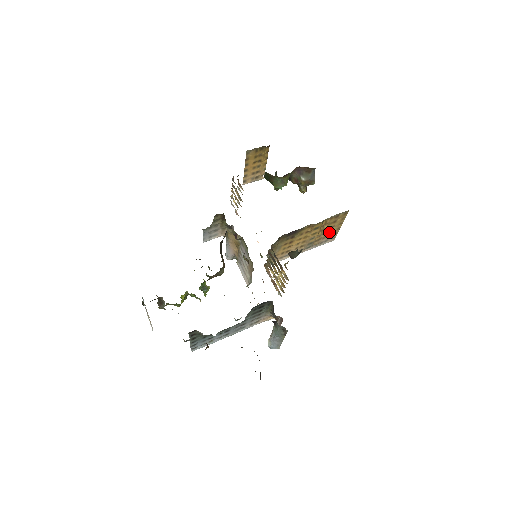
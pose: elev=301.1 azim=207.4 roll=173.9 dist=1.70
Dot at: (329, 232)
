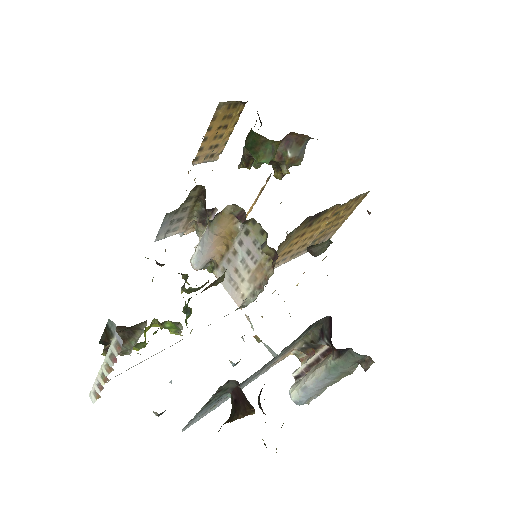
Dot at: (334, 226)
